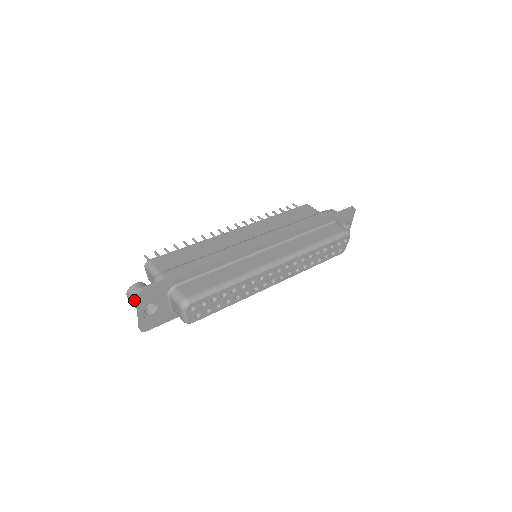
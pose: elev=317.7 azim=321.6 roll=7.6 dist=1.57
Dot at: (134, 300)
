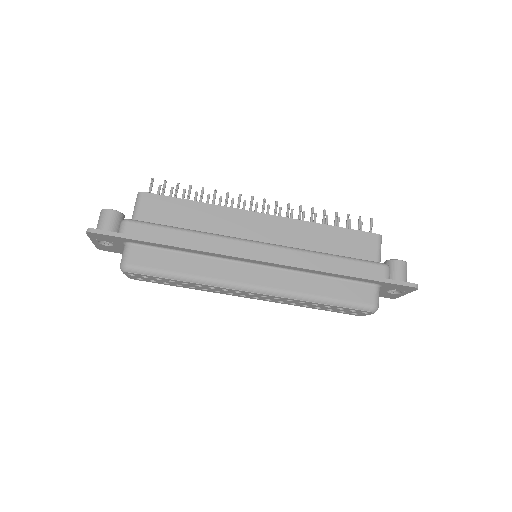
Dot at: (97, 225)
